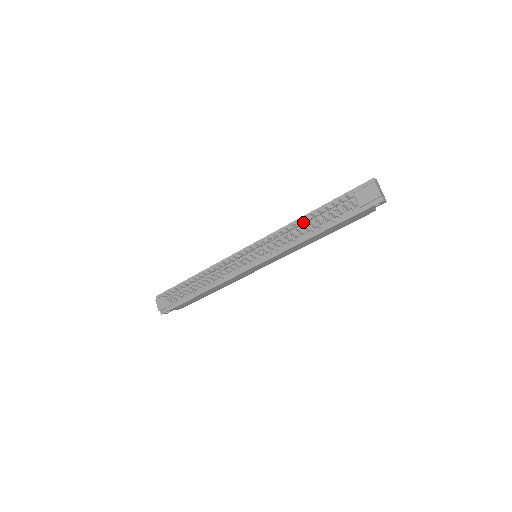
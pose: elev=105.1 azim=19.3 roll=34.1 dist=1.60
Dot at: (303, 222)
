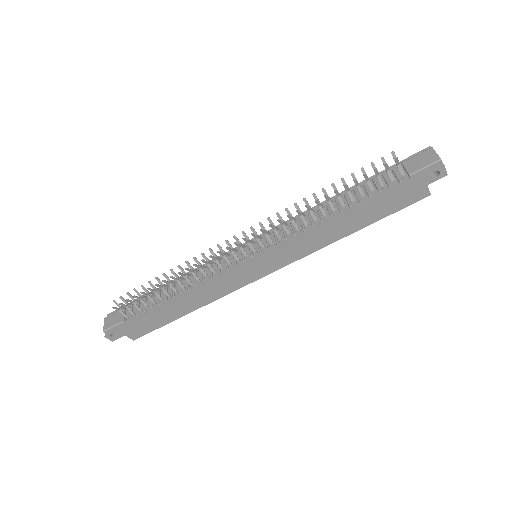
Dot at: (328, 204)
